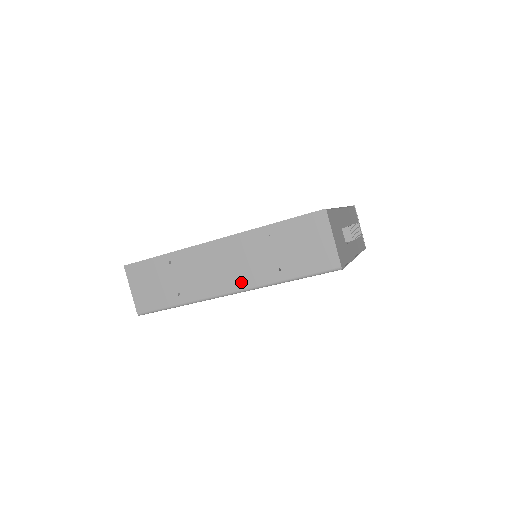
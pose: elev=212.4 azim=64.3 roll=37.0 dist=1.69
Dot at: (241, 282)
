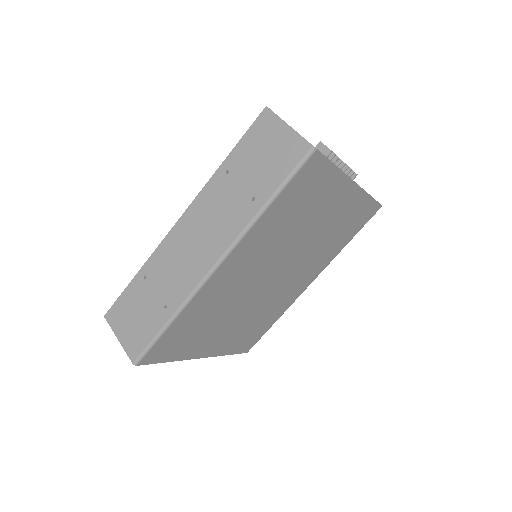
Dot at: (221, 243)
